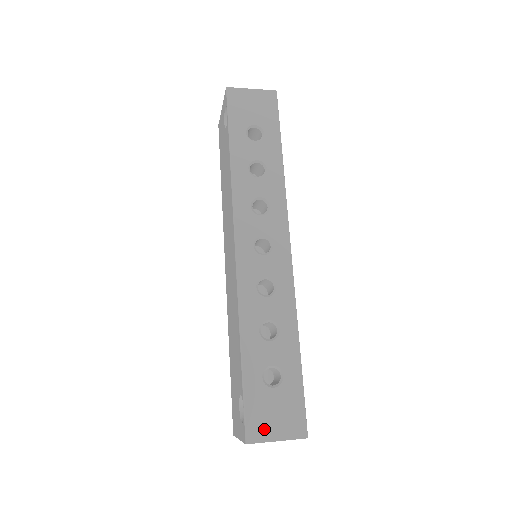
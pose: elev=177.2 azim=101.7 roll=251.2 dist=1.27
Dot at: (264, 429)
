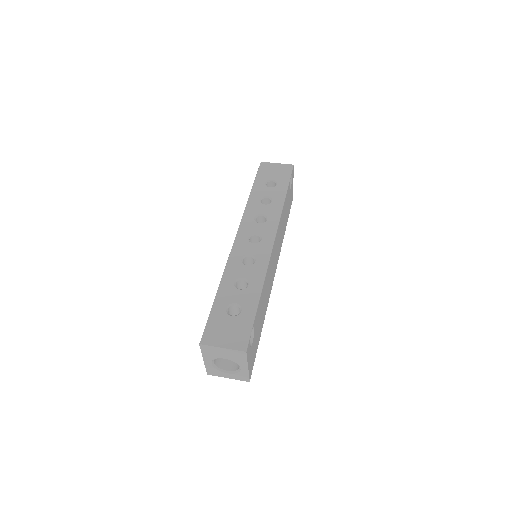
Dot at: (216, 338)
